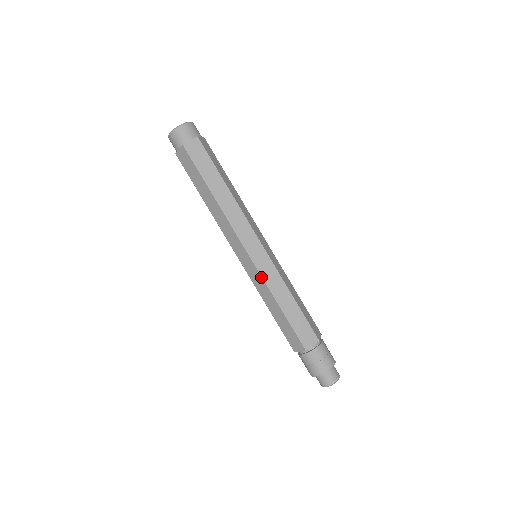
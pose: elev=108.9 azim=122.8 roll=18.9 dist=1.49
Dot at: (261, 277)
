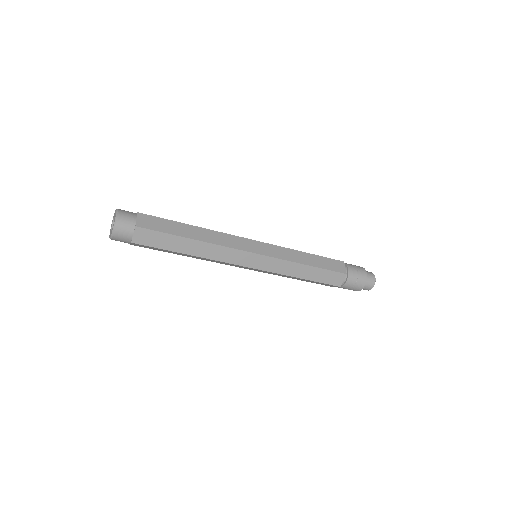
Dot at: (273, 273)
